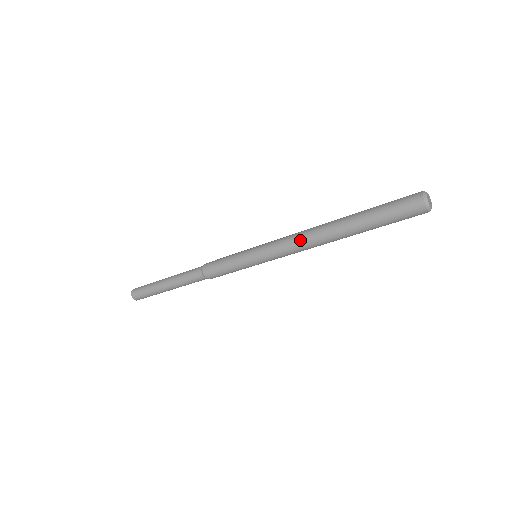
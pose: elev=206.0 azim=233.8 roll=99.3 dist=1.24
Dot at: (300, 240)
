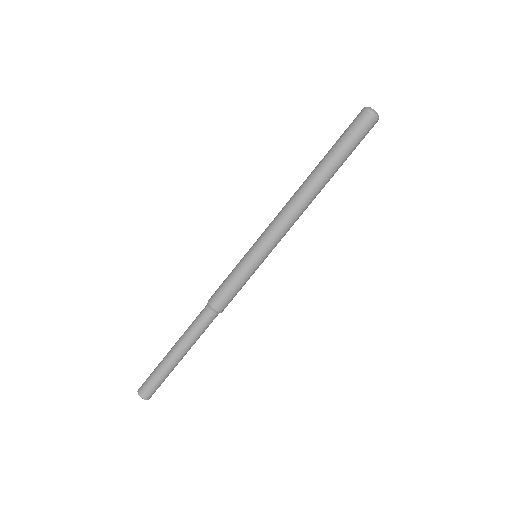
Dot at: (290, 208)
